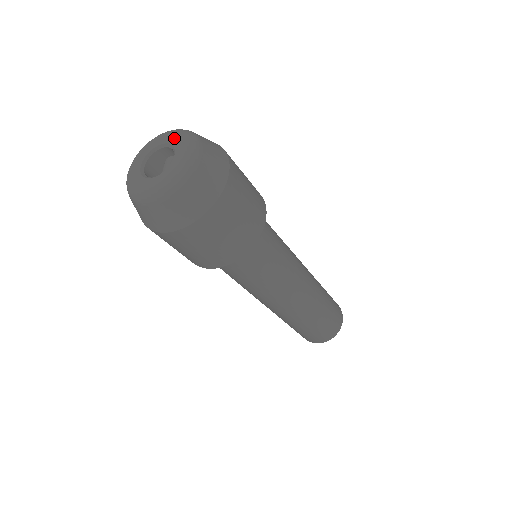
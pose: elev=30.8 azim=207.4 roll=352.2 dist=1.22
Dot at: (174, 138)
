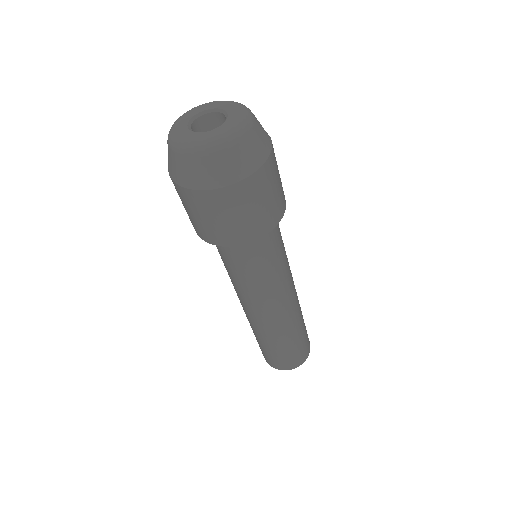
Dot at: (234, 115)
